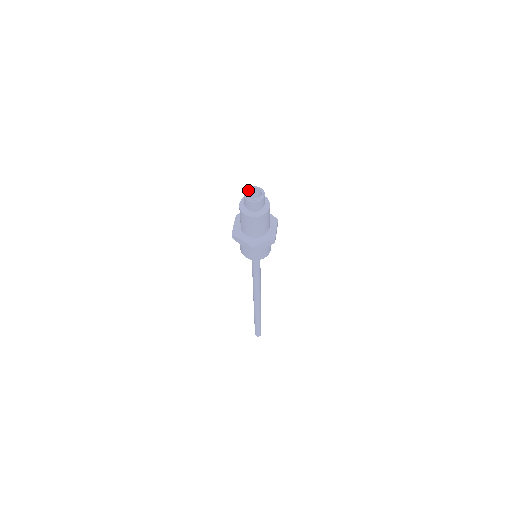
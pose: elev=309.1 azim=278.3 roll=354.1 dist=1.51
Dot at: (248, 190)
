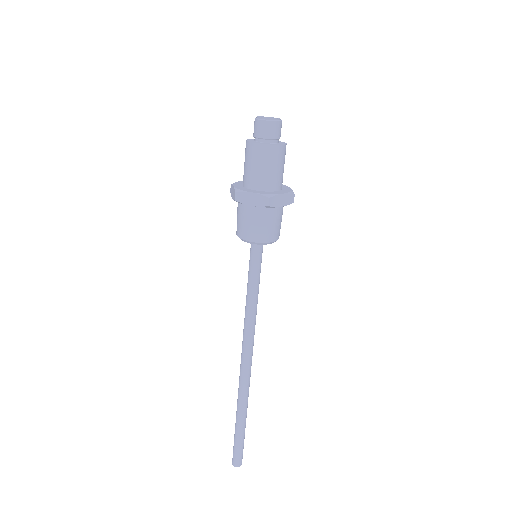
Dot at: occluded
